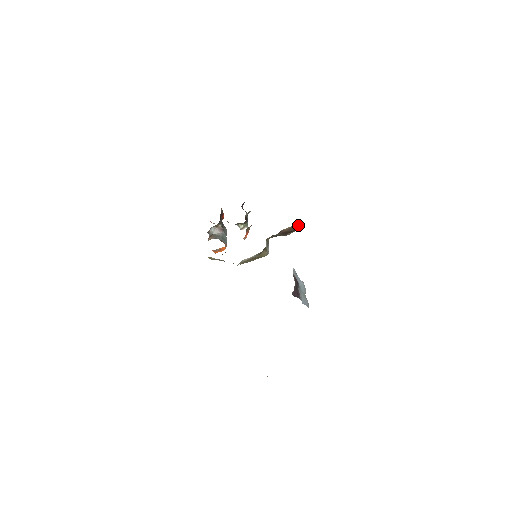
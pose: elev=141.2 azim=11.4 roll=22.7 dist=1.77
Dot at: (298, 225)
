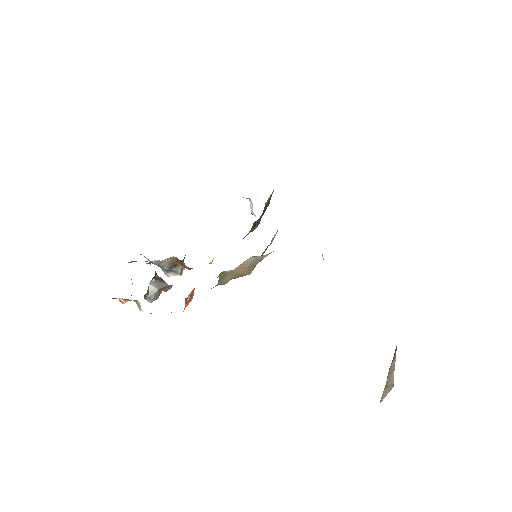
Dot at: (271, 196)
